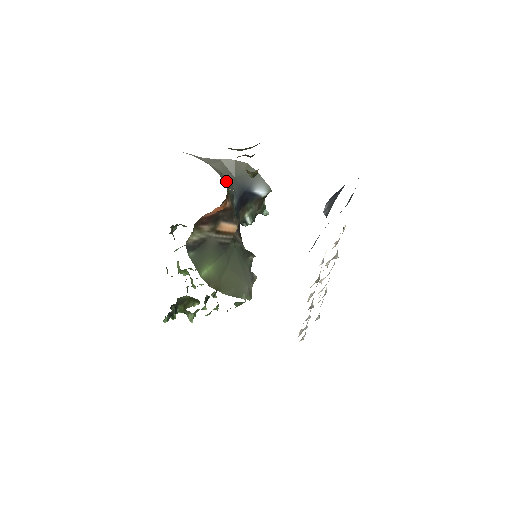
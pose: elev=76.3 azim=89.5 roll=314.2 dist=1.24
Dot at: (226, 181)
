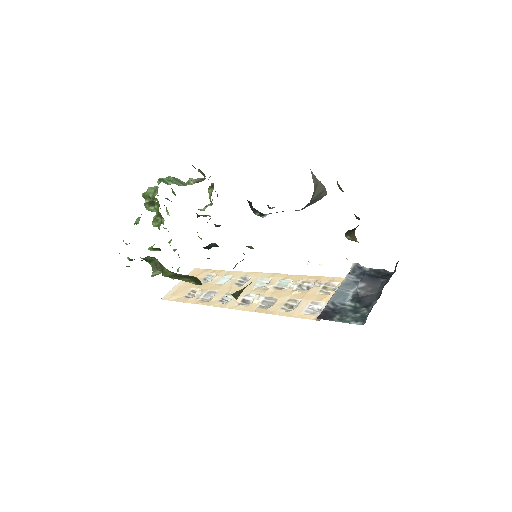
Dot at: occluded
